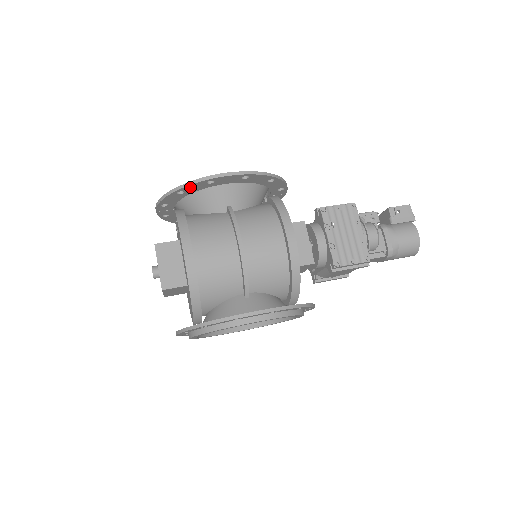
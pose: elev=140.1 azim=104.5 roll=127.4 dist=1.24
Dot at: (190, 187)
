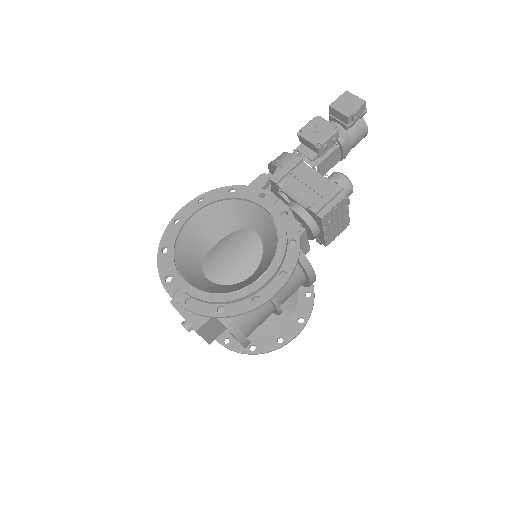
Dot at: (236, 310)
